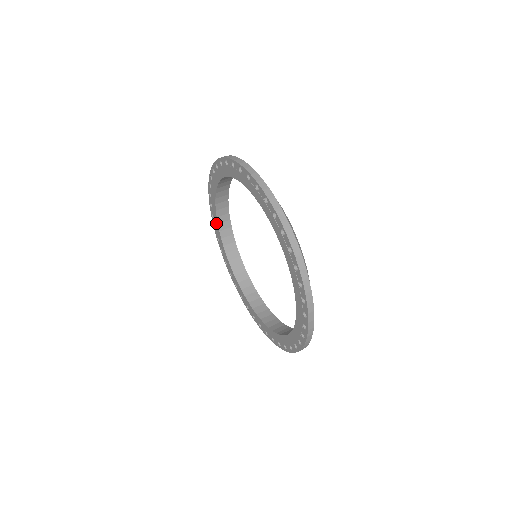
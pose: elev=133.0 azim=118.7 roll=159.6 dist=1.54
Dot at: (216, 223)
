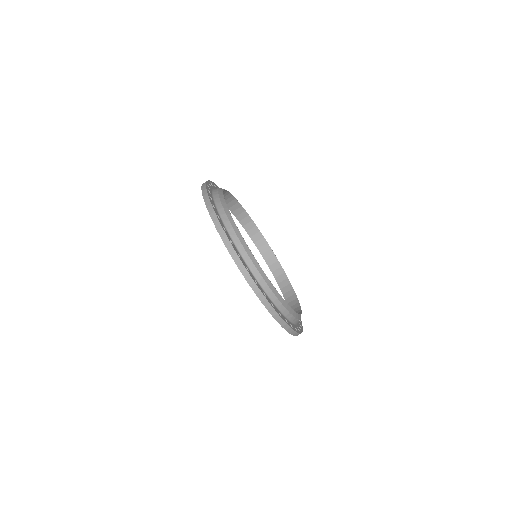
Dot at: occluded
